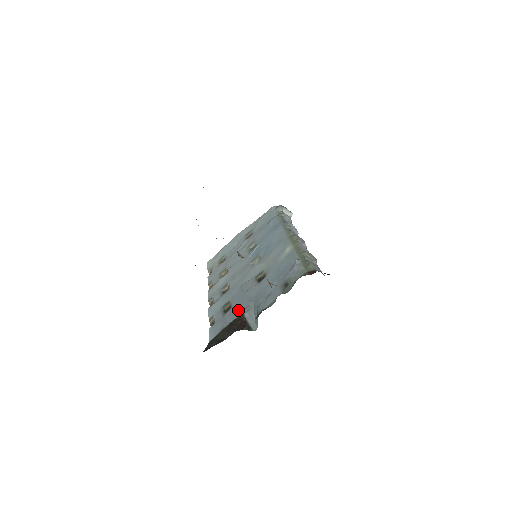
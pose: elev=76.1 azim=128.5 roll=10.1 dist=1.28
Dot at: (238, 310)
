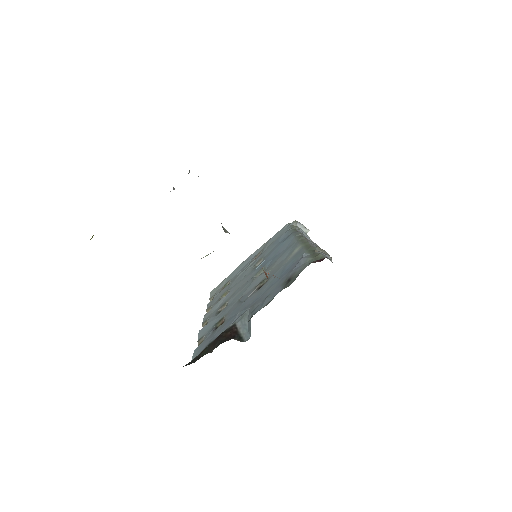
Dot at: (230, 321)
